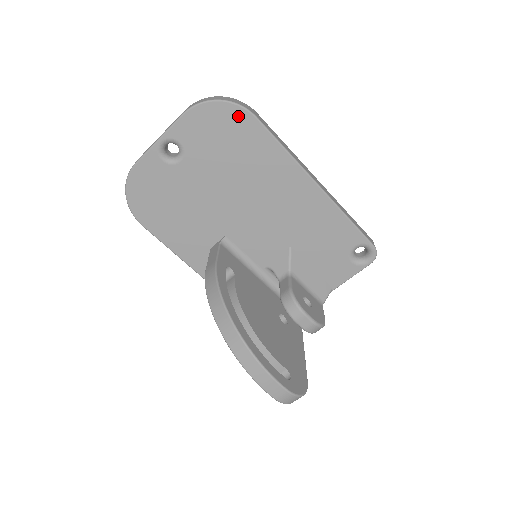
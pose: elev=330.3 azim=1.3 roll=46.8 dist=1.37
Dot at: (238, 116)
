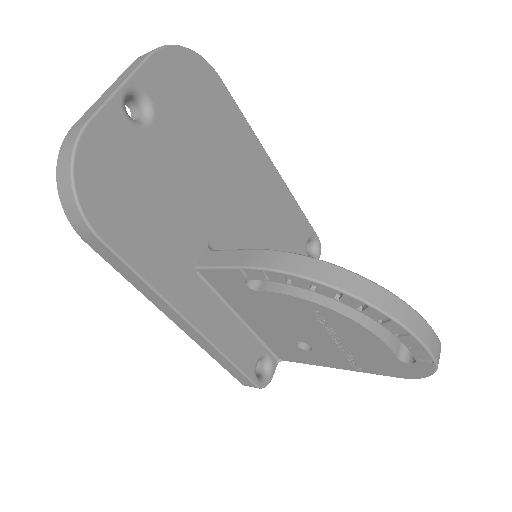
Dot at: (205, 72)
